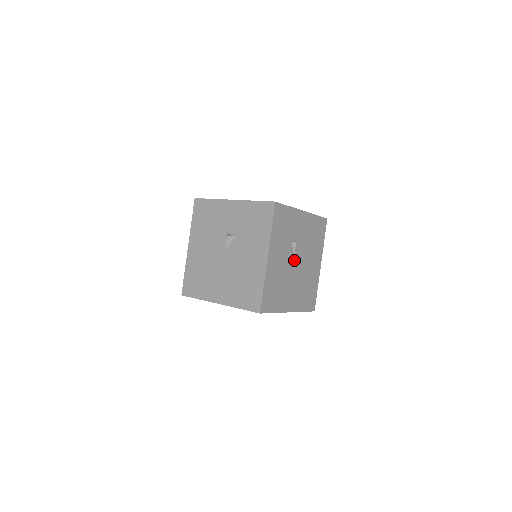
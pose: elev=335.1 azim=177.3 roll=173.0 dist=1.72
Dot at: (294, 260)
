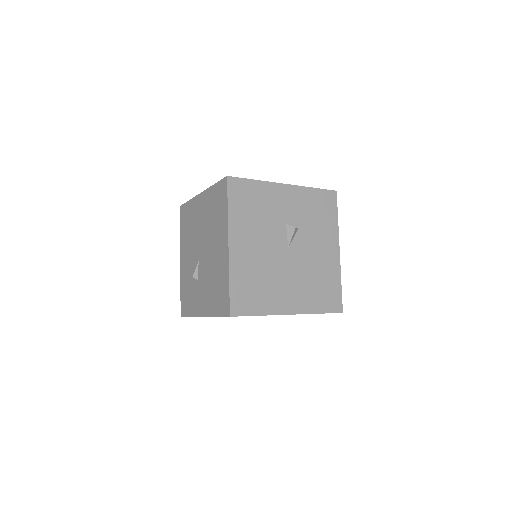
Dot at: occluded
